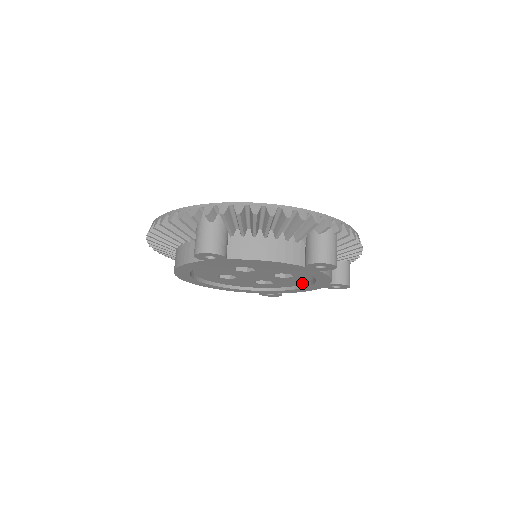
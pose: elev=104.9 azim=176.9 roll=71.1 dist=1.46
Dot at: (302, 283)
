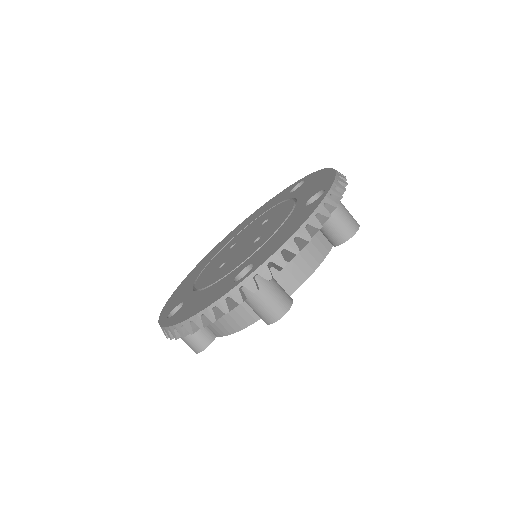
Dot at: occluded
